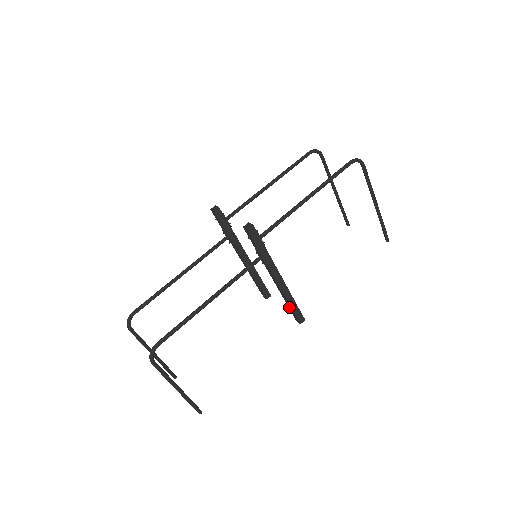
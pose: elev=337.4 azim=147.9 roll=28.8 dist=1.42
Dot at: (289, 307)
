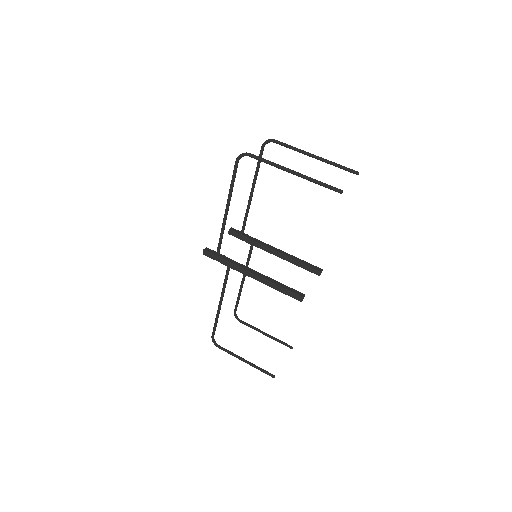
Dot at: (283, 291)
